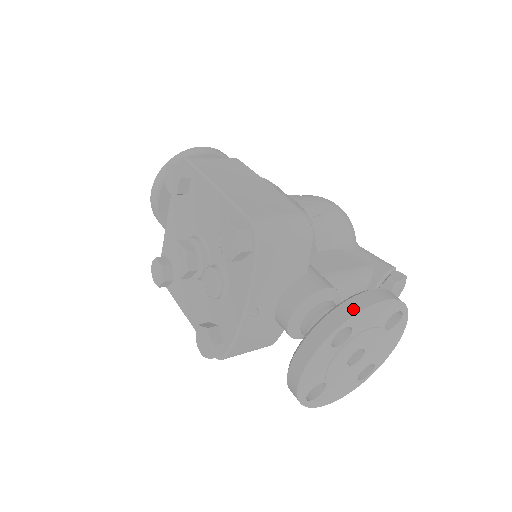
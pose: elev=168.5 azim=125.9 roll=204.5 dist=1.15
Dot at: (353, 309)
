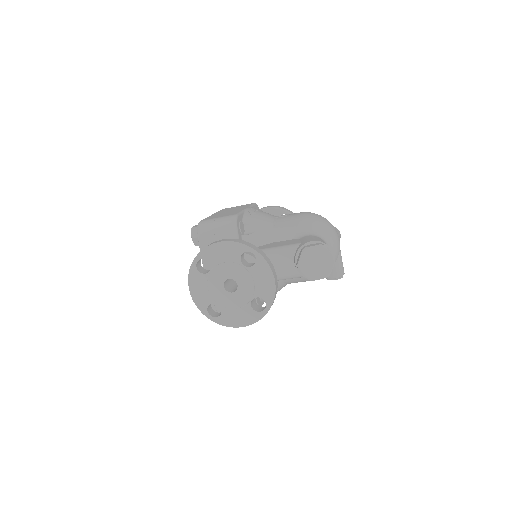
Dot at: (204, 248)
